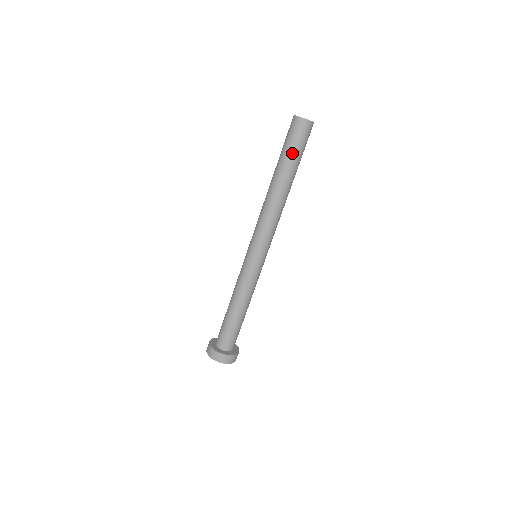
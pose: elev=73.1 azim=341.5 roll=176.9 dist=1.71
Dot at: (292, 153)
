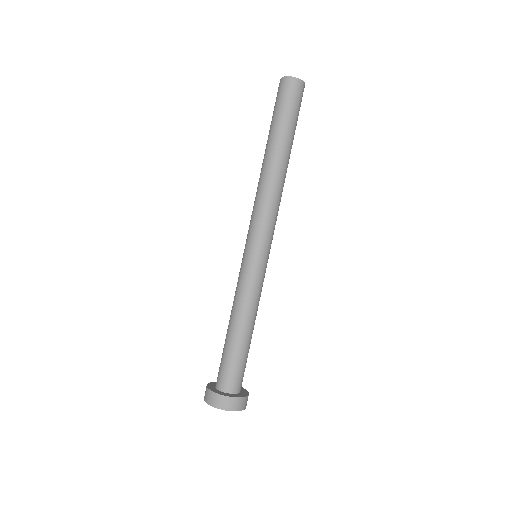
Dot at: (275, 118)
